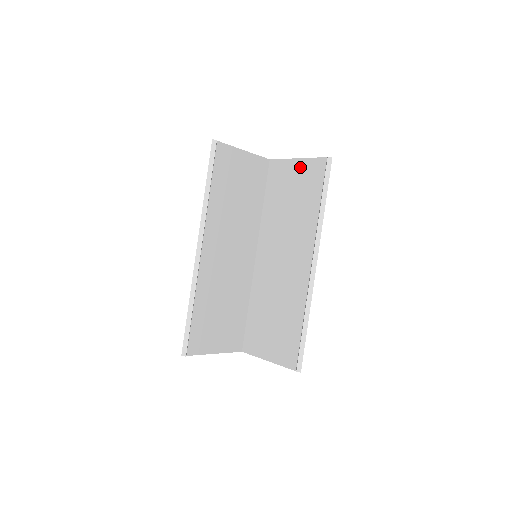
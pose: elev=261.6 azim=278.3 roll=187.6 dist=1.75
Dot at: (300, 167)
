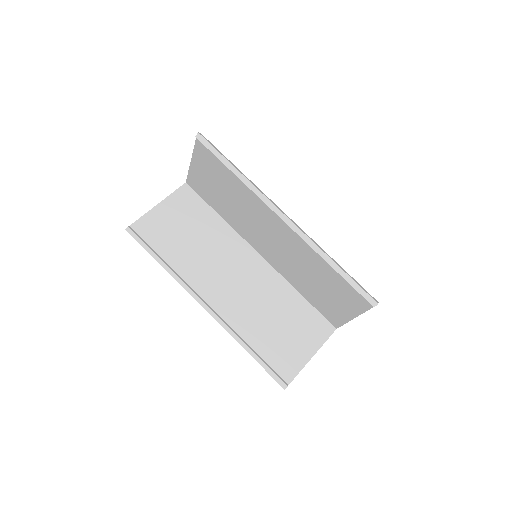
Dot at: (198, 165)
